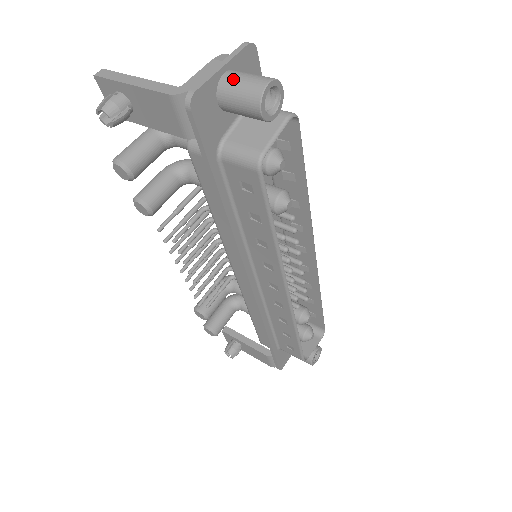
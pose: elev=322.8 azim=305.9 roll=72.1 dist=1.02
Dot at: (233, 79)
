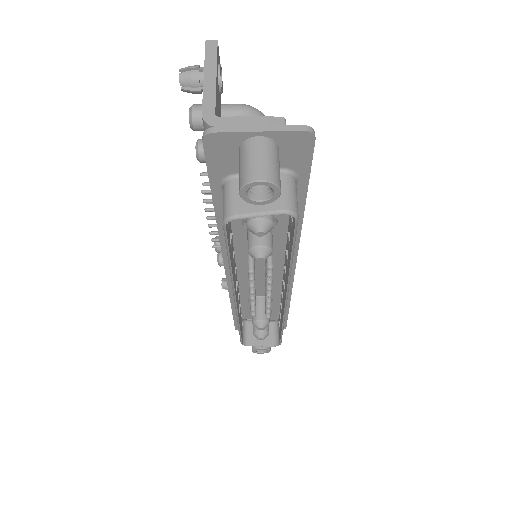
Dot at: (253, 149)
